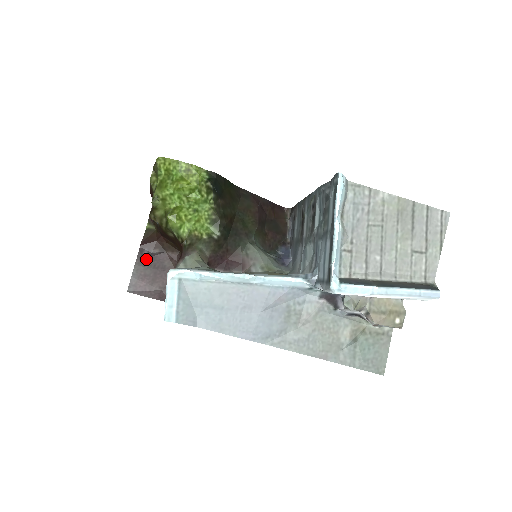
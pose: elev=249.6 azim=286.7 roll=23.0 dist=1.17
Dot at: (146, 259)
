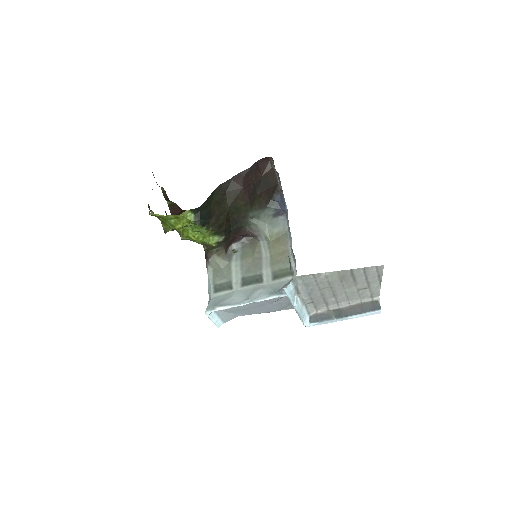
Dot at: occluded
